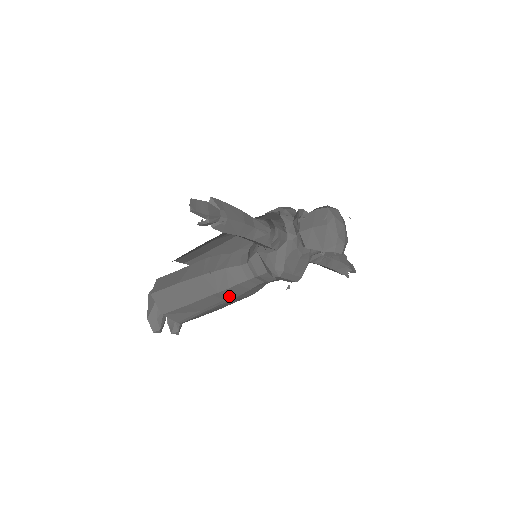
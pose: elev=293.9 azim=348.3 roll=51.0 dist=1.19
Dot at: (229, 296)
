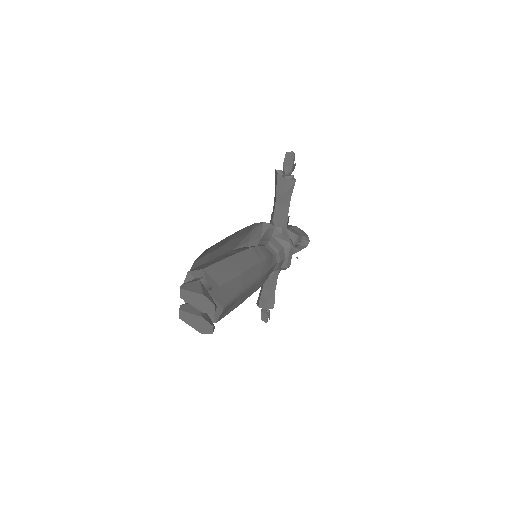
Dot at: (262, 271)
